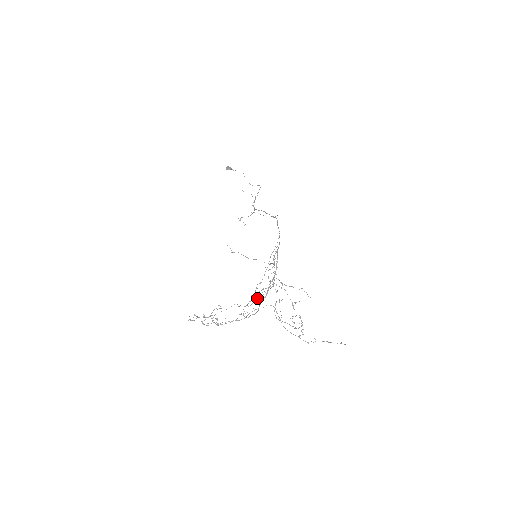
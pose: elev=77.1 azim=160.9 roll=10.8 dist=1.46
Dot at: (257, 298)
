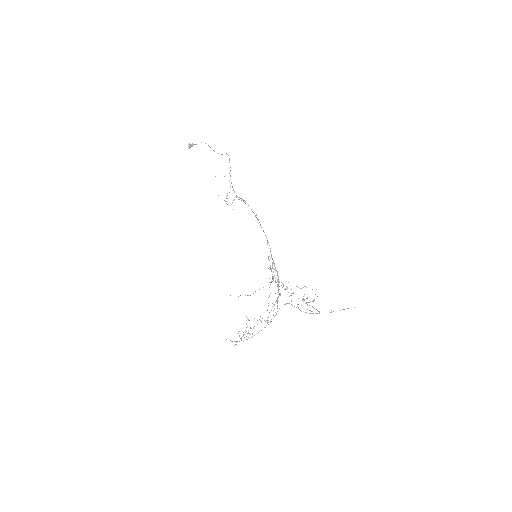
Dot at: occluded
